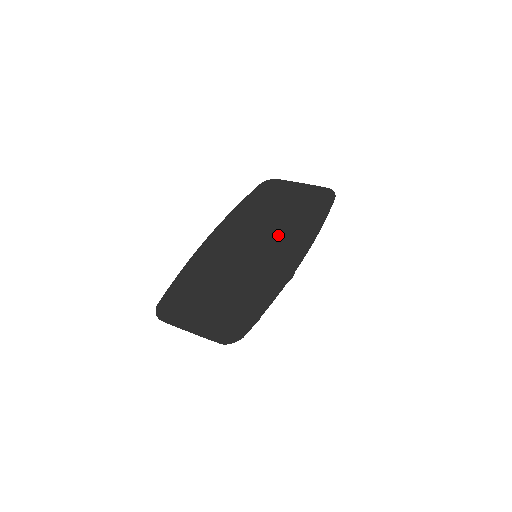
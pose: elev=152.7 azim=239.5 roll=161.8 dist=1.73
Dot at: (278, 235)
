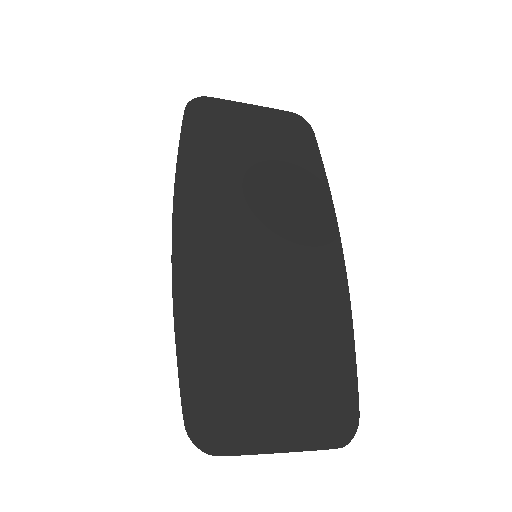
Dot at: (284, 216)
